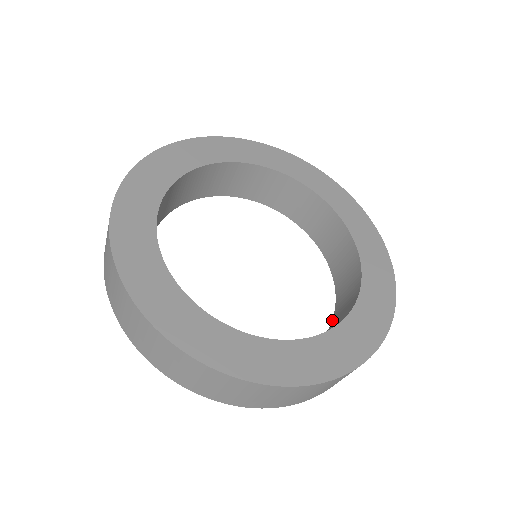
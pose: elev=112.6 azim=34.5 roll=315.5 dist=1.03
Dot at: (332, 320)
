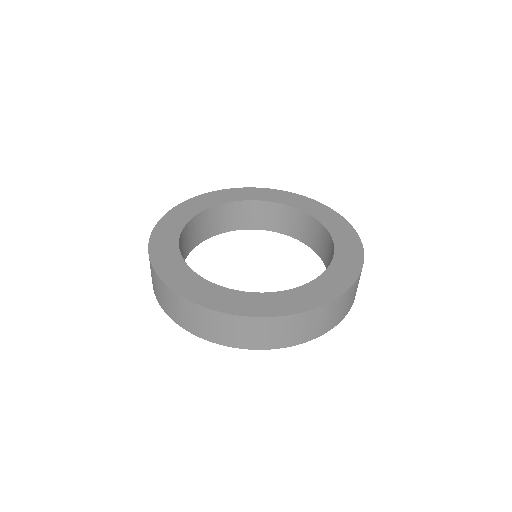
Dot at: (316, 252)
